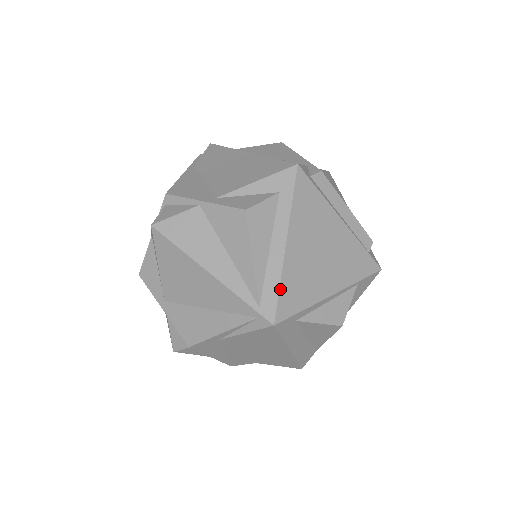
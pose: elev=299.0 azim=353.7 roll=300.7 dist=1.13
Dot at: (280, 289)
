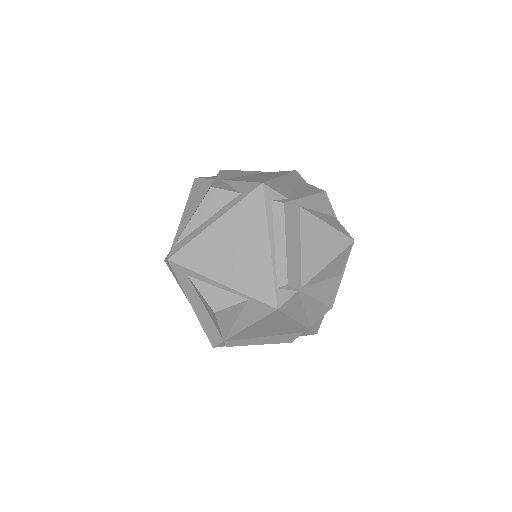
Dot at: (188, 244)
